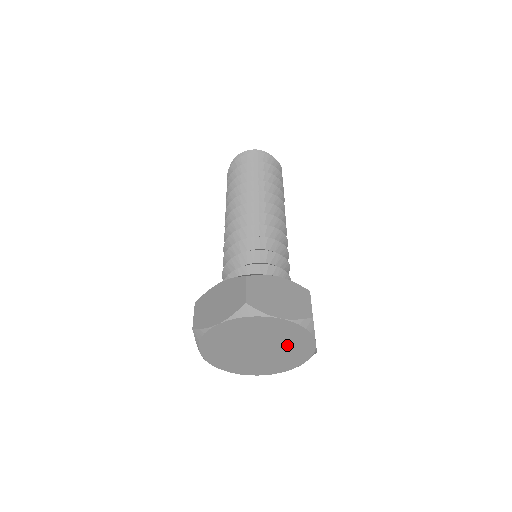
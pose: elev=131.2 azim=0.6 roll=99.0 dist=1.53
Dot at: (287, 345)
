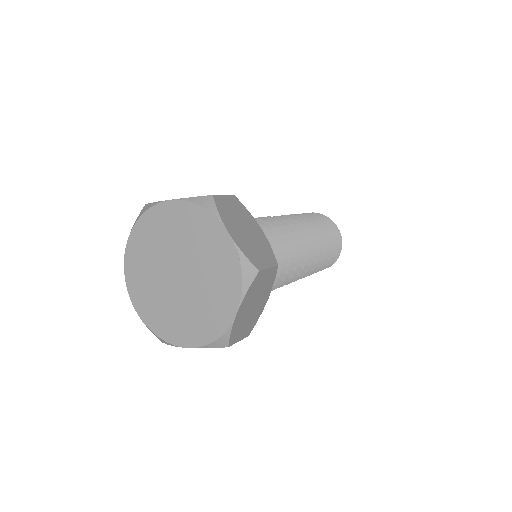
Dot at: (202, 252)
